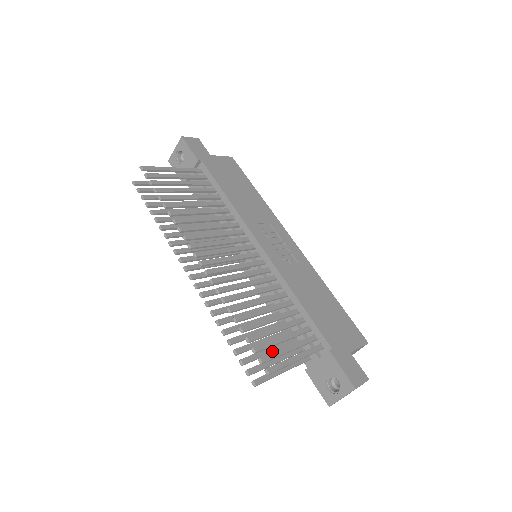
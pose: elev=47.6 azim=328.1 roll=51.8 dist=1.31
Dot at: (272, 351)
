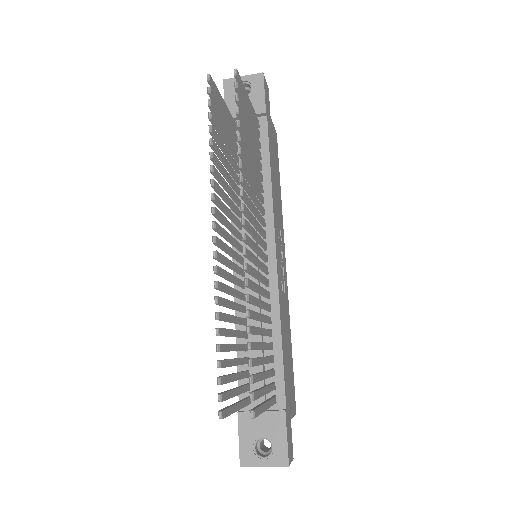
Dot at: (237, 379)
